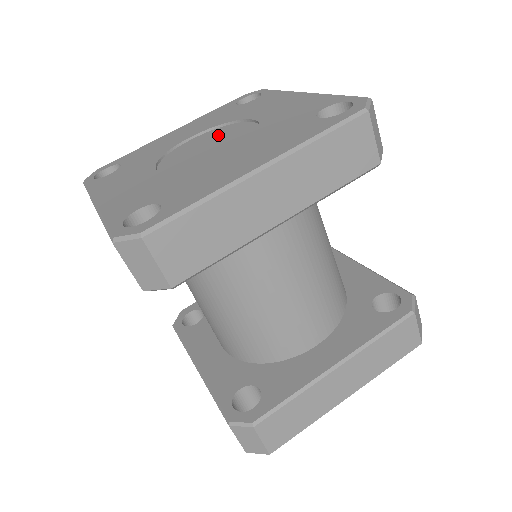
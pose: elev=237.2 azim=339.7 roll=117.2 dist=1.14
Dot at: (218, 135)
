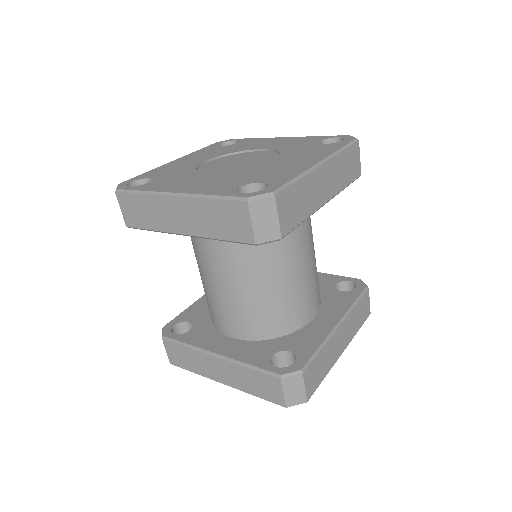
Dot at: (236, 158)
